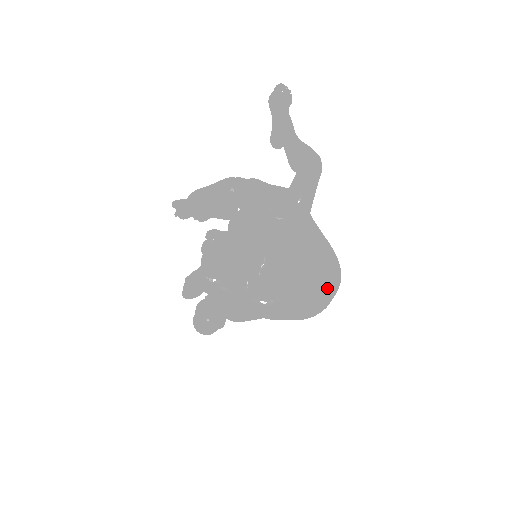
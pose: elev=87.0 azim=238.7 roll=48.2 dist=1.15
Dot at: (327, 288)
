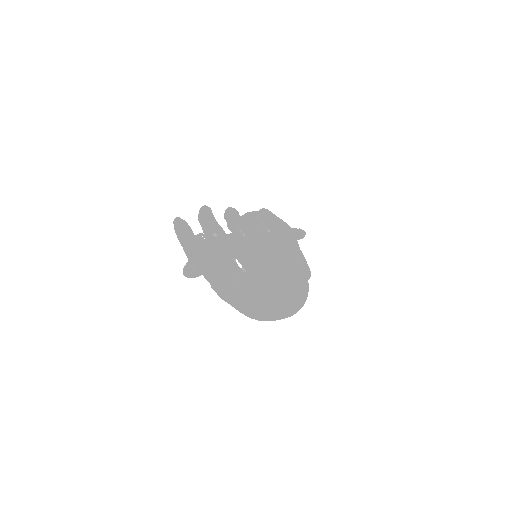
Dot at: (264, 317)
